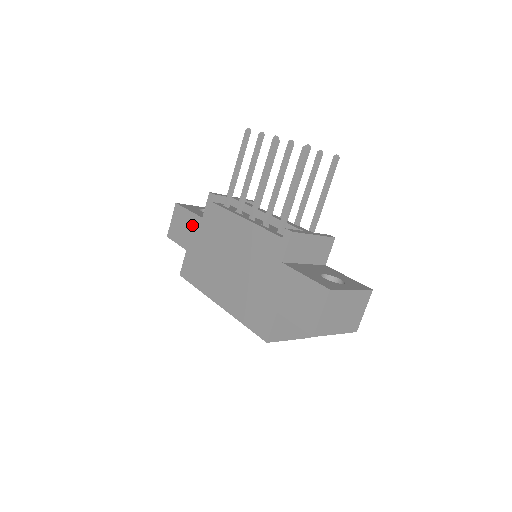
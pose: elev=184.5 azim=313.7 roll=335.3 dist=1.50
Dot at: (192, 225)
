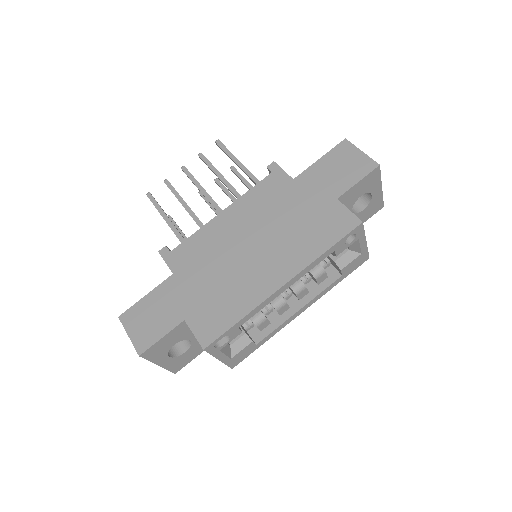
Dot at: (166, 295)
